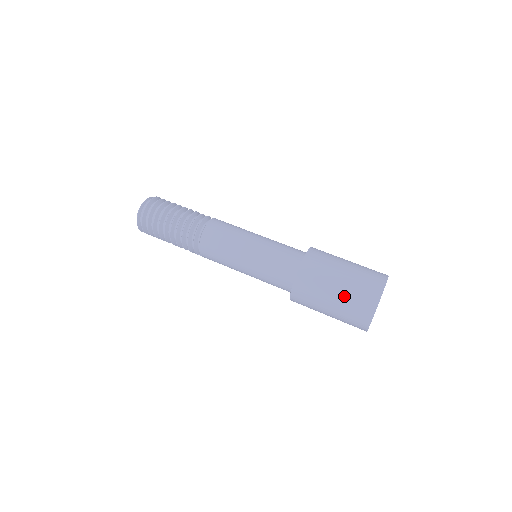
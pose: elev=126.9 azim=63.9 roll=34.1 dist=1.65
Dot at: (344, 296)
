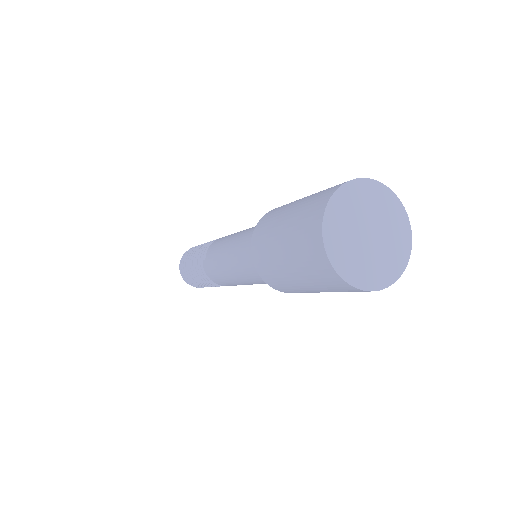
Dot at: occluded
